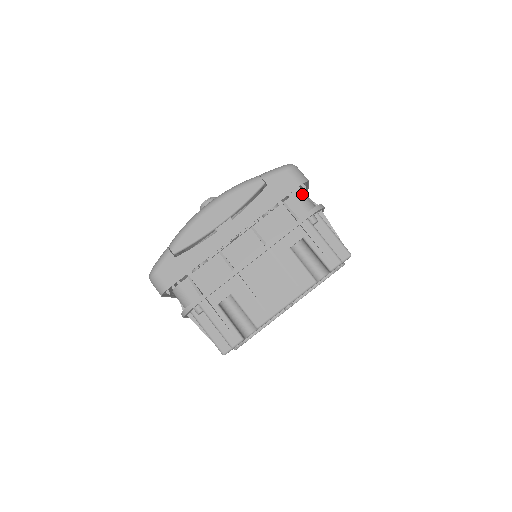
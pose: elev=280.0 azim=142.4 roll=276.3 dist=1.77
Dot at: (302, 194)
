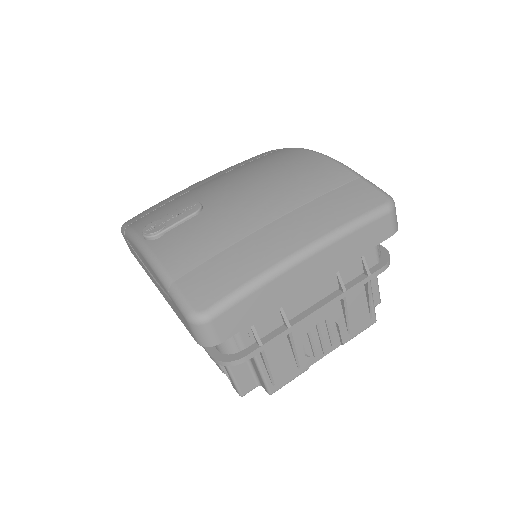
Dot at: occluded
